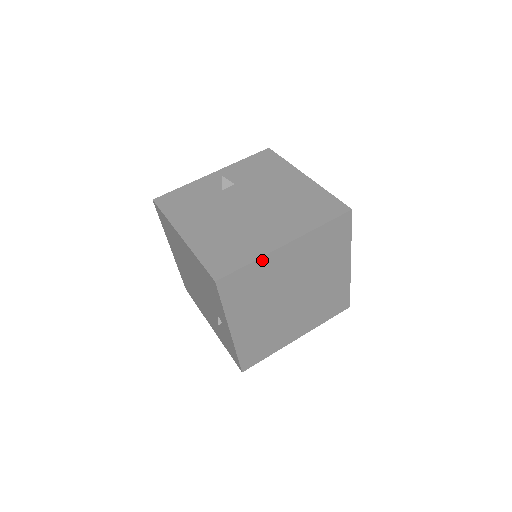
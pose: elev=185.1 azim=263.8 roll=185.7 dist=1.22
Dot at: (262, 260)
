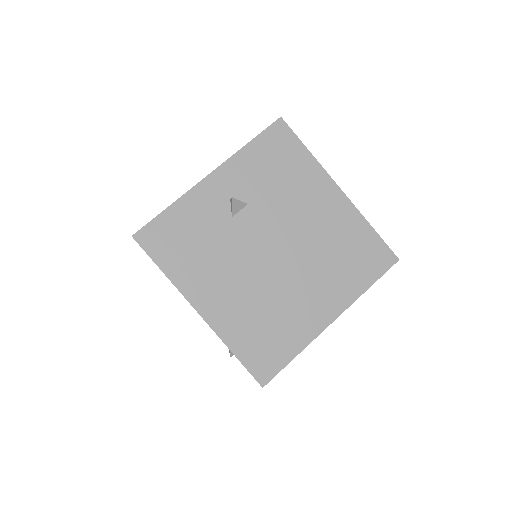
Dot at: (306, 344)
